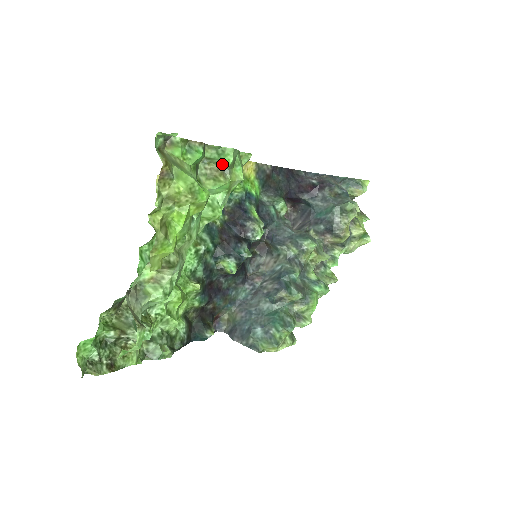
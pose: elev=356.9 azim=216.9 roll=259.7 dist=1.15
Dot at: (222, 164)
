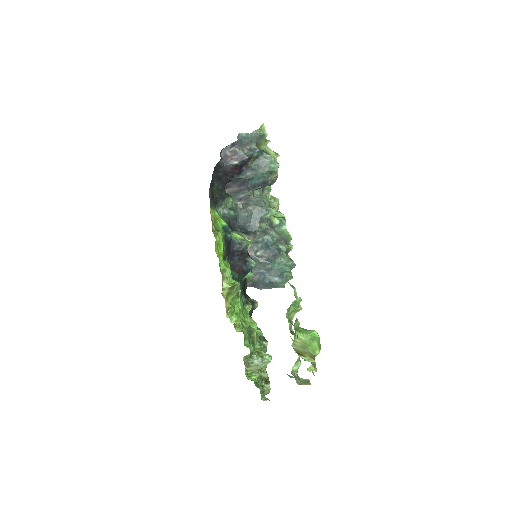
Dot at: (295, 304)
